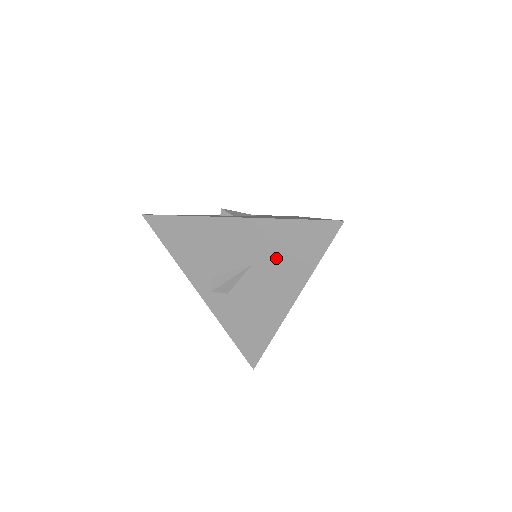
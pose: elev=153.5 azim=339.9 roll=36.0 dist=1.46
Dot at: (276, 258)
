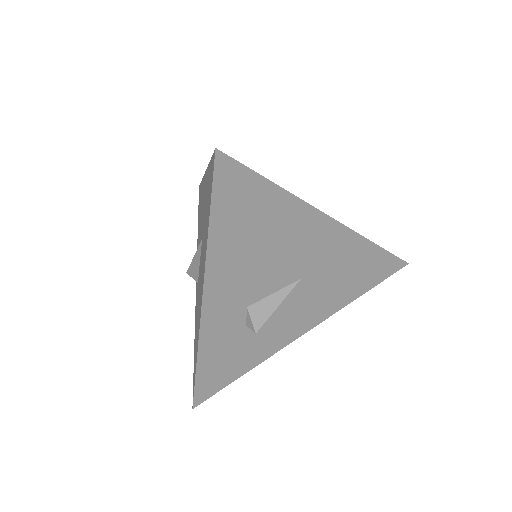
Dot at: occluded
